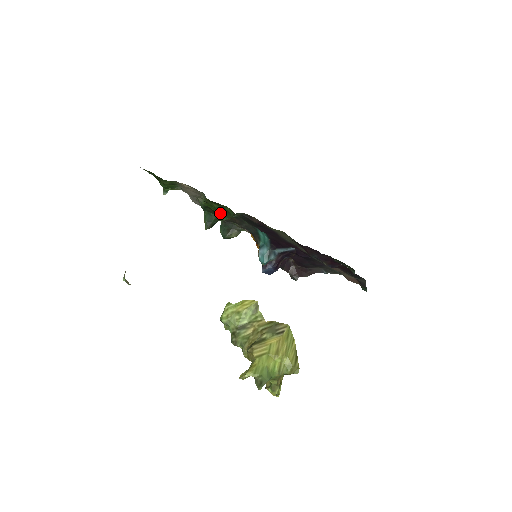
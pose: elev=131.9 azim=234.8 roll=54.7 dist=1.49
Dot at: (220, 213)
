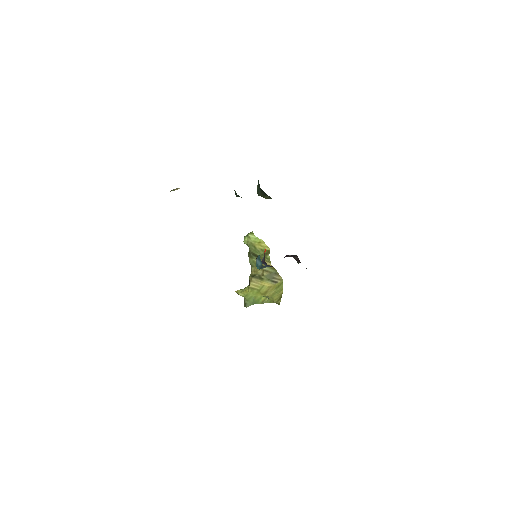
Dot at: occluded
